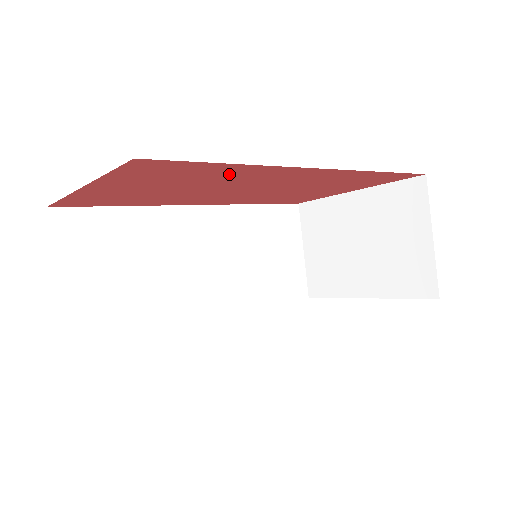
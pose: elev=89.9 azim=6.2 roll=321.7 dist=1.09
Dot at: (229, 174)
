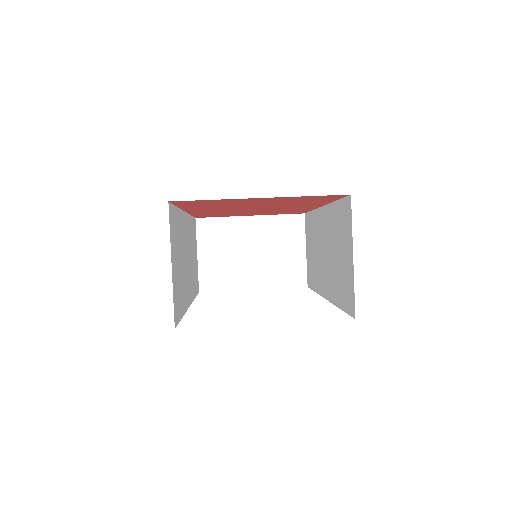
Dot at: (306, 203)
